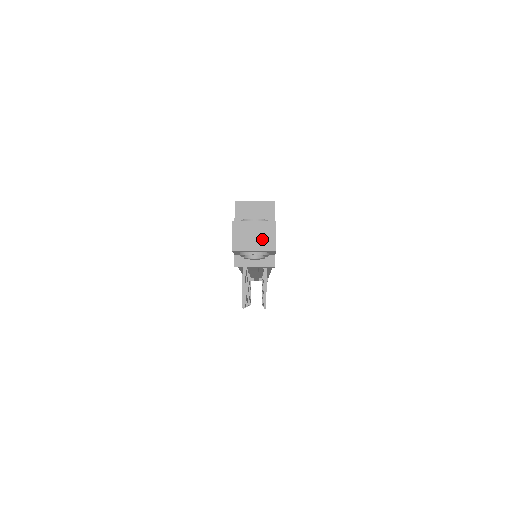
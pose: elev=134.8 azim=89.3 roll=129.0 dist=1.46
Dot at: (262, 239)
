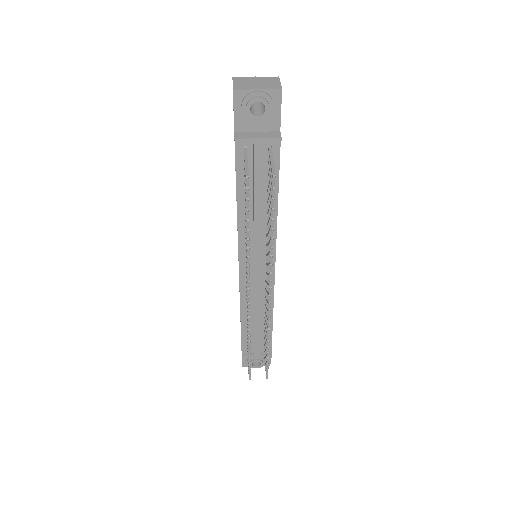
Dot at: (265, 84)
